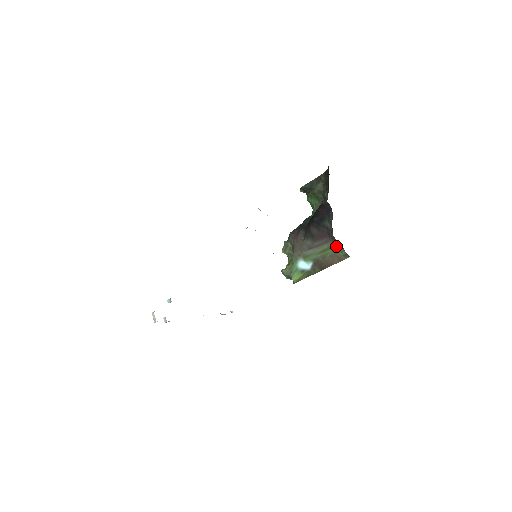
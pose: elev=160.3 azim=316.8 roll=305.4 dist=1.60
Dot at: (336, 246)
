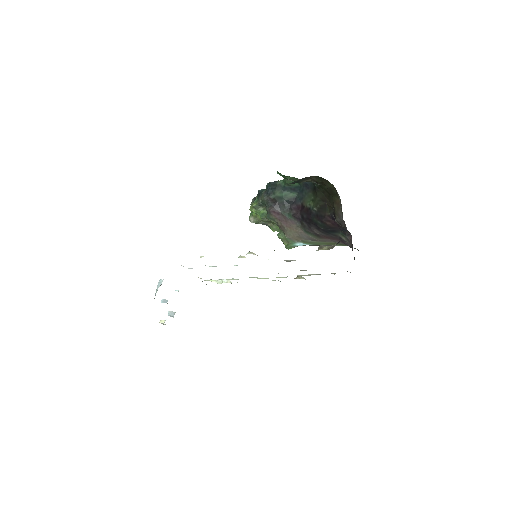
Dot at: occluded
